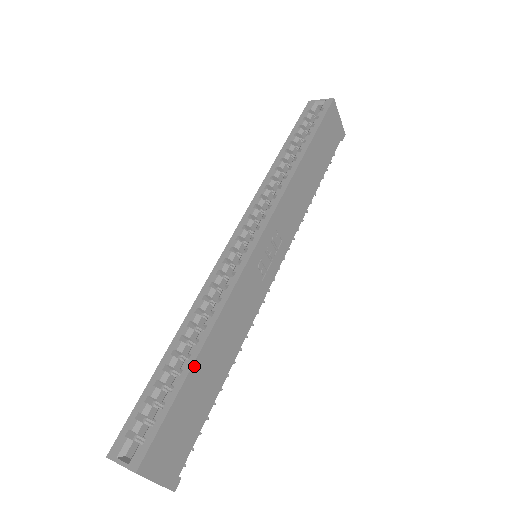
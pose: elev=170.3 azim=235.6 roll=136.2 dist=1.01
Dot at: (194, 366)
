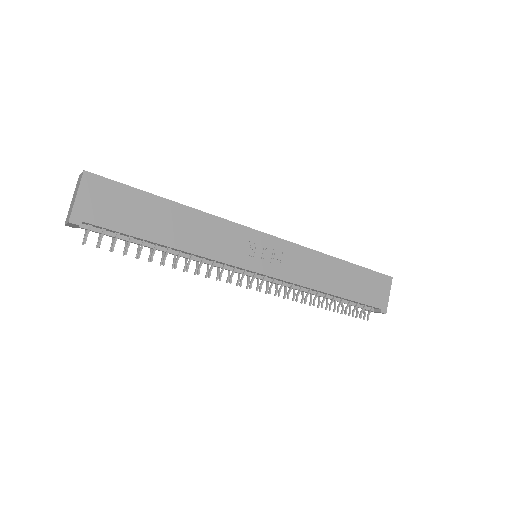
Dot at: (165, 201)
